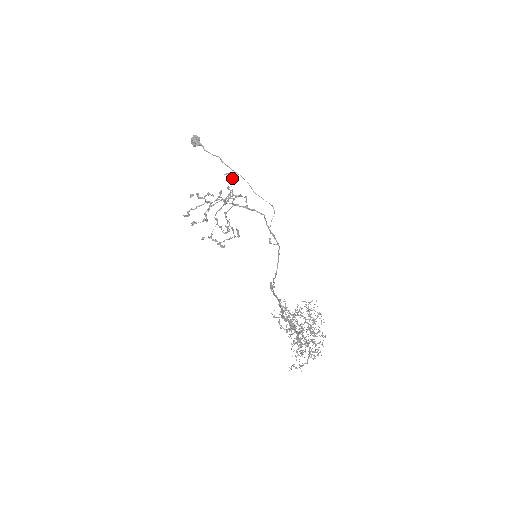
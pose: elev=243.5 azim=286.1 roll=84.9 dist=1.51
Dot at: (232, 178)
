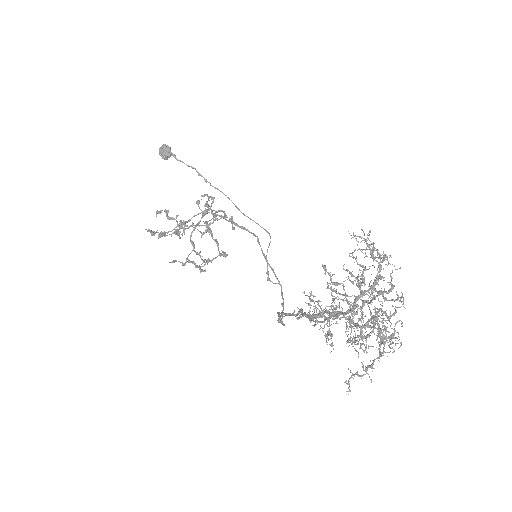
Dot at: (212, 201)
